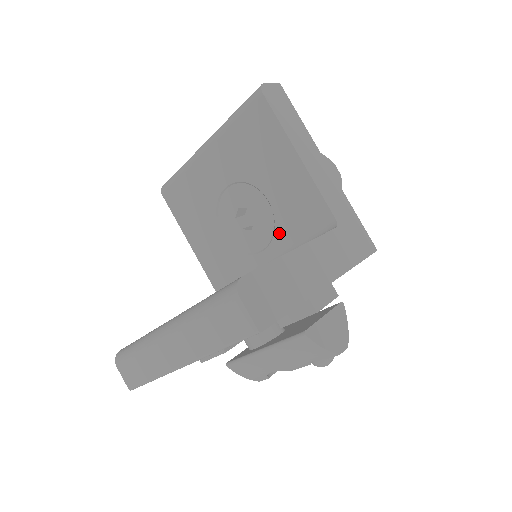
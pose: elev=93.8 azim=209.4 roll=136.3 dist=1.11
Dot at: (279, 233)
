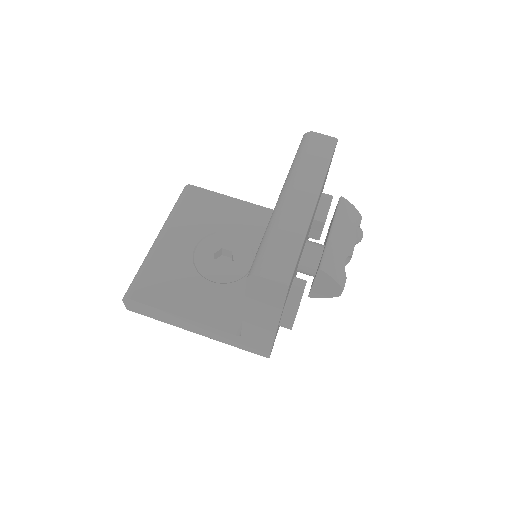
Dot at: (255, 245)
